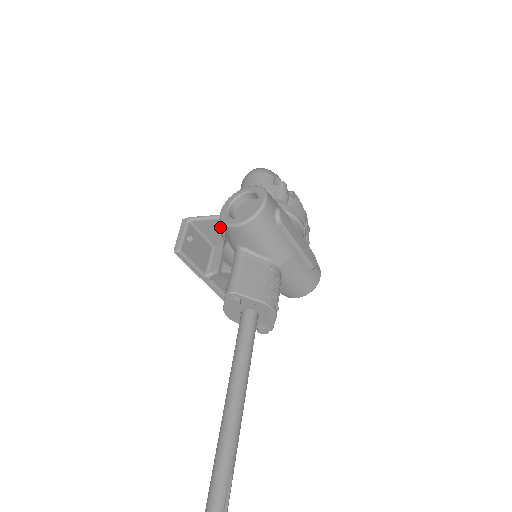
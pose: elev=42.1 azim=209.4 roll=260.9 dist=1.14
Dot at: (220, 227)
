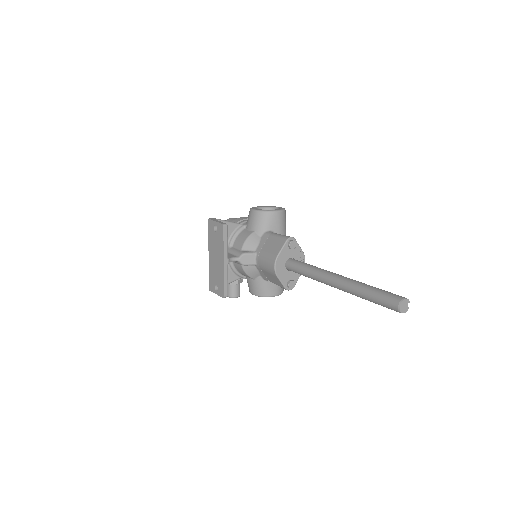
Dot at: (232, 232)
